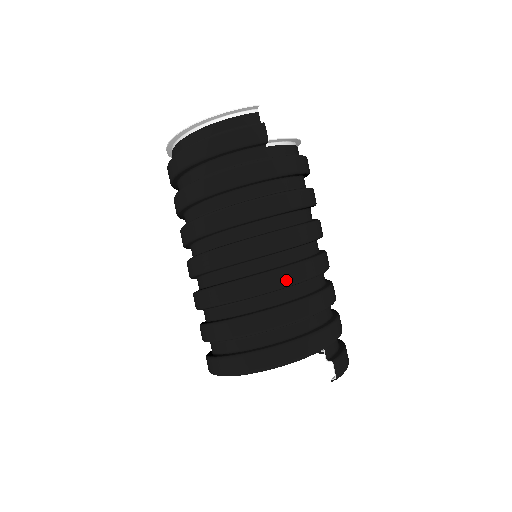
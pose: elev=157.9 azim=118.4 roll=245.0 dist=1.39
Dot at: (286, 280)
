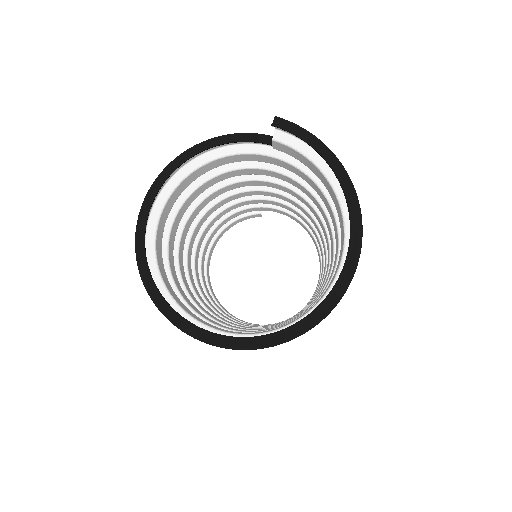
Dot at: occluded
